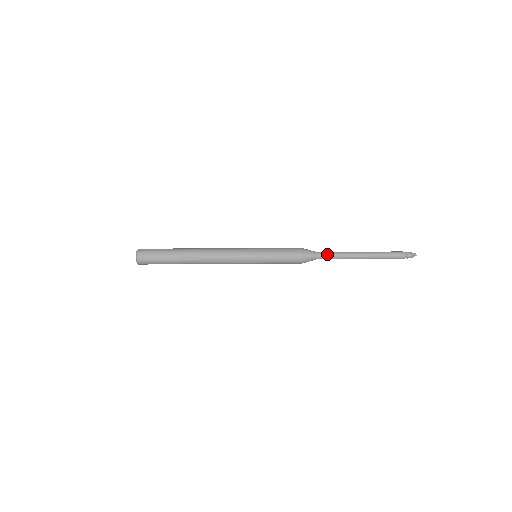
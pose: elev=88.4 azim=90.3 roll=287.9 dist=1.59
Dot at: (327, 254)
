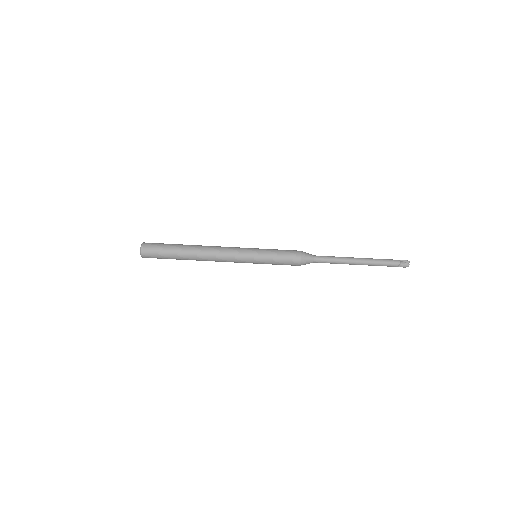
Dot at: (324, 256)
